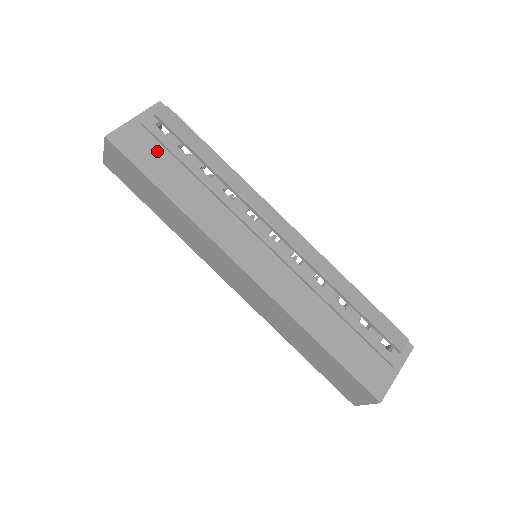
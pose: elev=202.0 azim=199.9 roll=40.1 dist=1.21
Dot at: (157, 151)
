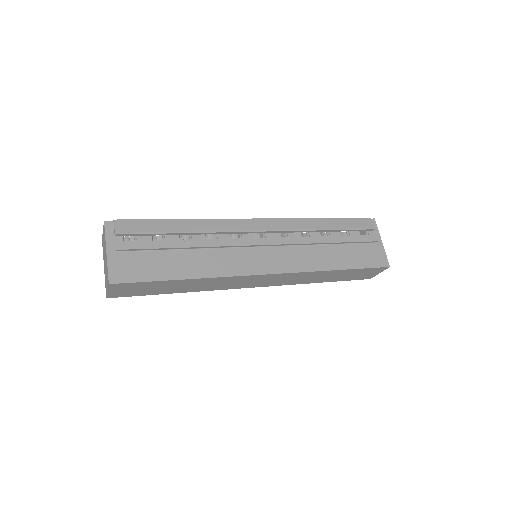
Dot at: (146, 257)
